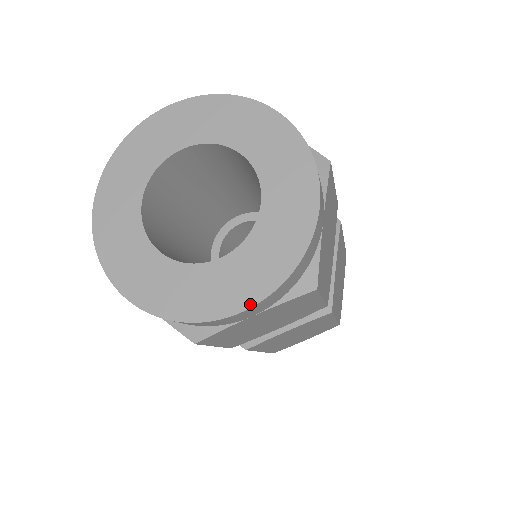
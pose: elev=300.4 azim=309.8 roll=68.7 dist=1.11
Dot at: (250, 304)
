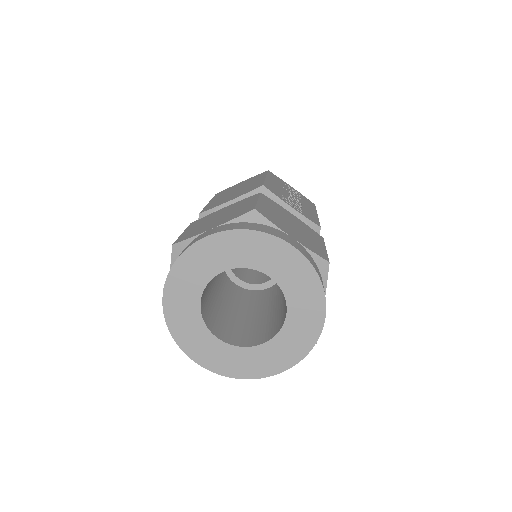
Dot at: (281, 371)
